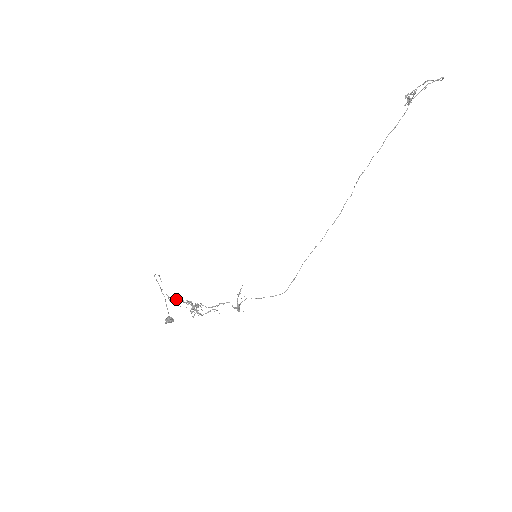
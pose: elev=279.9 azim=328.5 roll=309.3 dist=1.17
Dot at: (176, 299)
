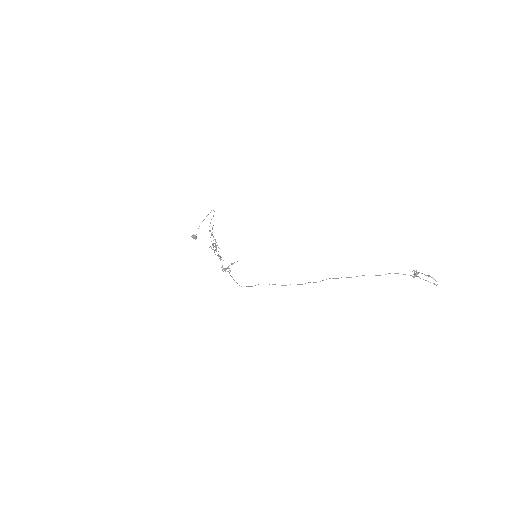
Dot at: occluded
